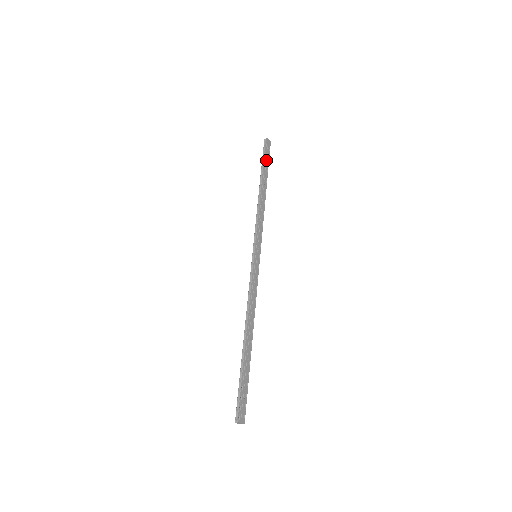
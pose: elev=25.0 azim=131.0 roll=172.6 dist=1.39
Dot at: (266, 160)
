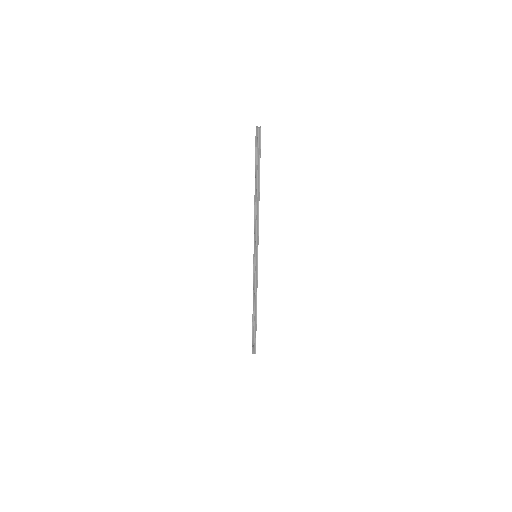
Dot at: occluded
